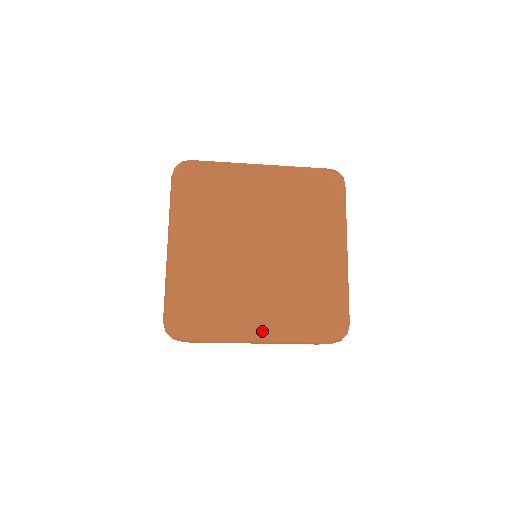
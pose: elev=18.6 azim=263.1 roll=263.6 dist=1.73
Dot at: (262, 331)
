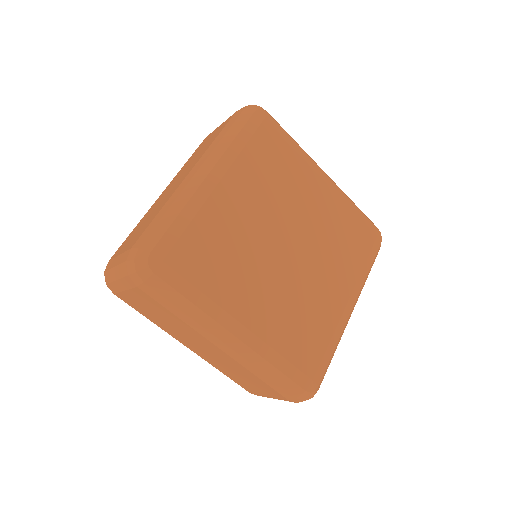
Dot at: (238, 337)
